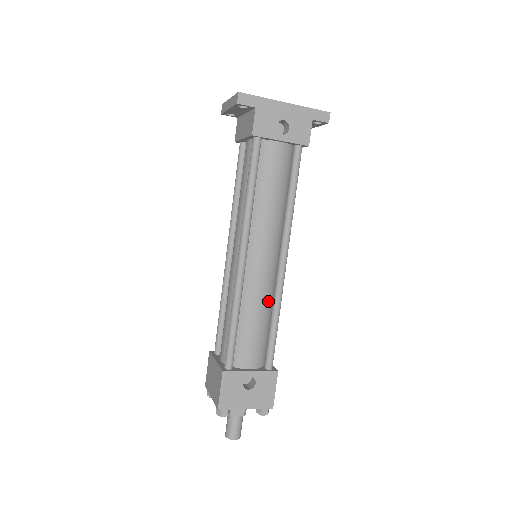
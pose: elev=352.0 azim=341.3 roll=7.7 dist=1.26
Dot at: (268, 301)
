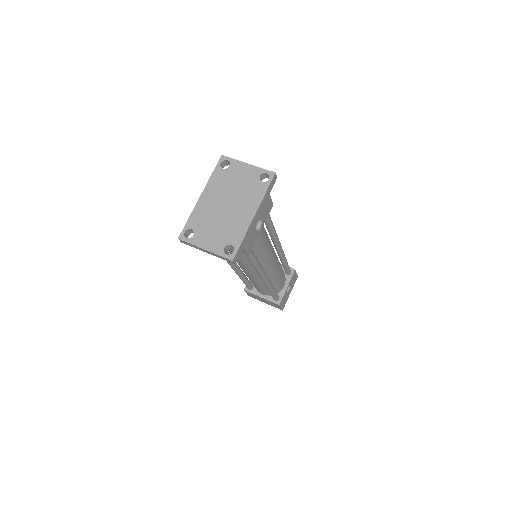
Dot at: (279, 264)
